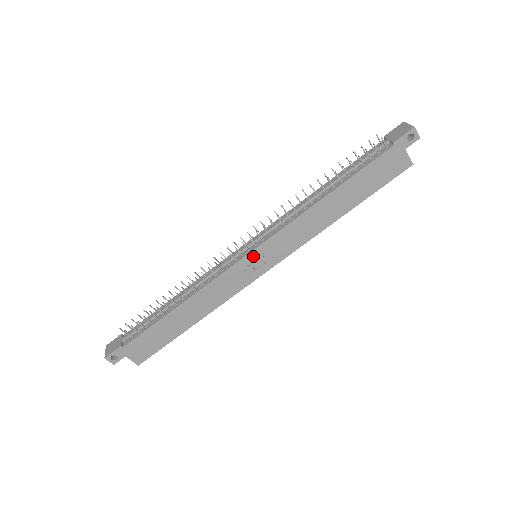
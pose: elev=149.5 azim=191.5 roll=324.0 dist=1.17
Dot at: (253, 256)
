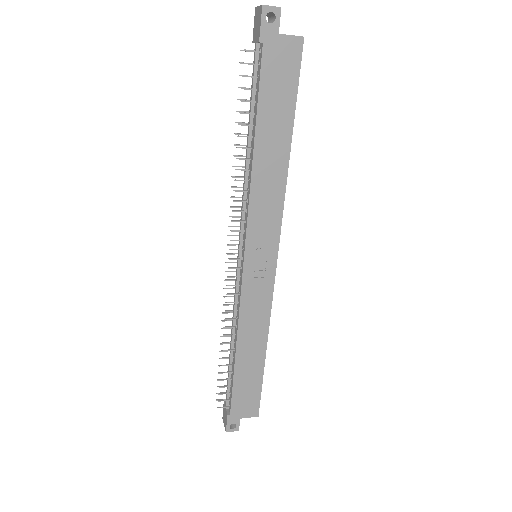
Dot at: (250, 261)
